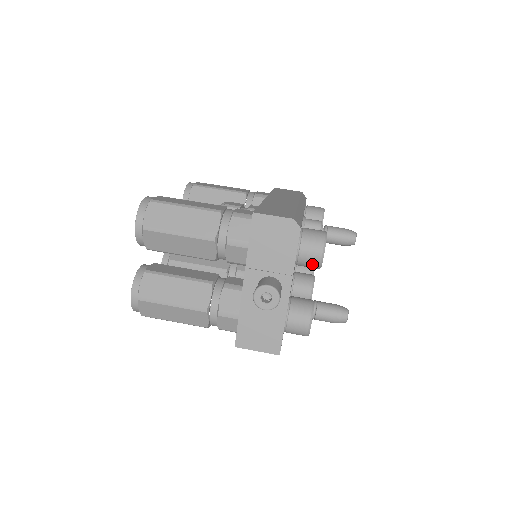
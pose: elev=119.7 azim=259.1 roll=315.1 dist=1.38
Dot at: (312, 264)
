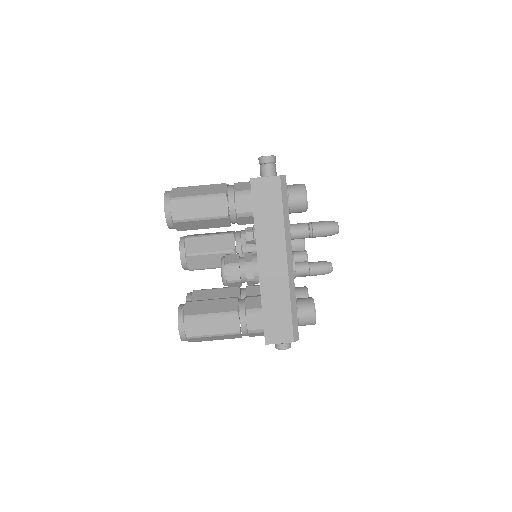
Dot at: occluded
